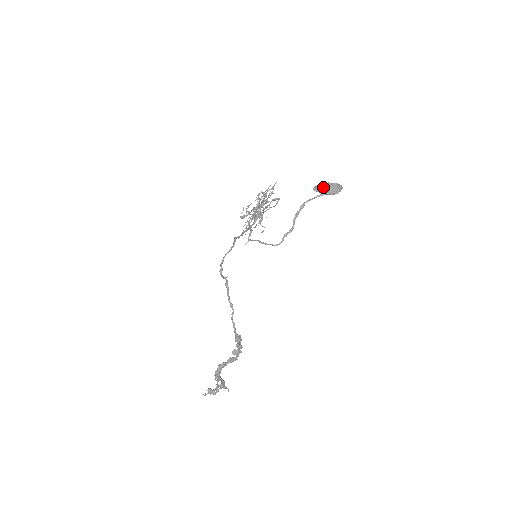
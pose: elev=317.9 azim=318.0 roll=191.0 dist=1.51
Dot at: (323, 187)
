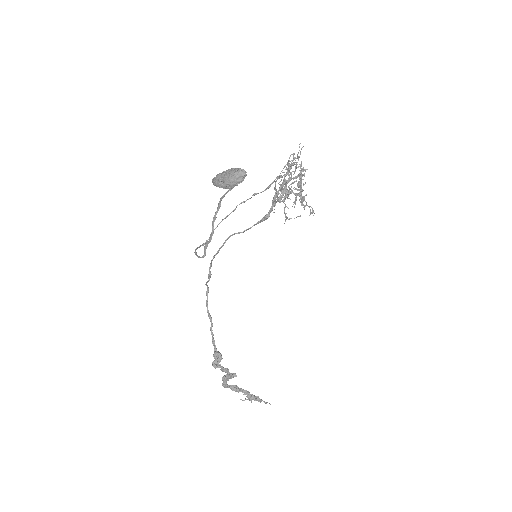
Dot at: (216, 179)
